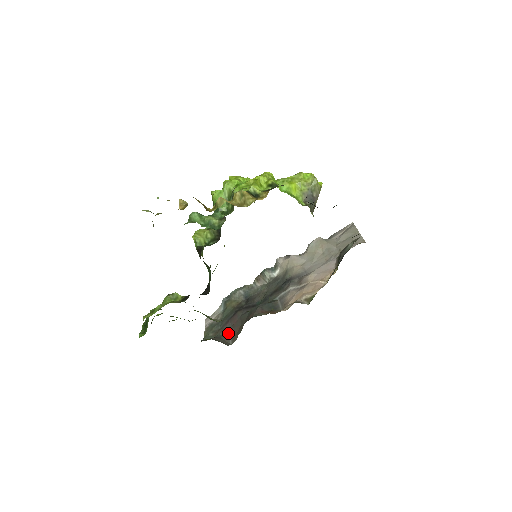
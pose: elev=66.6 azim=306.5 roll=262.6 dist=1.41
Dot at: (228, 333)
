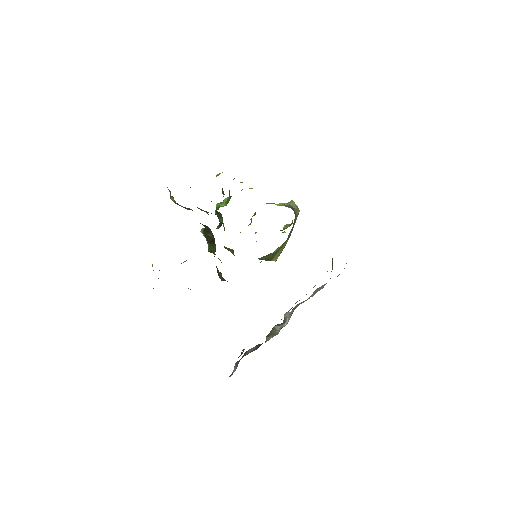
Dot at: occluded
